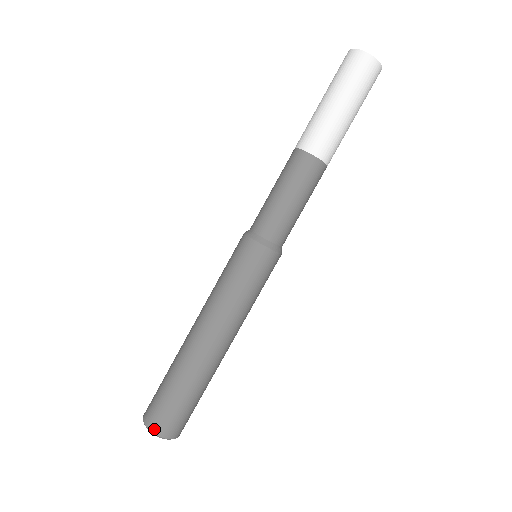
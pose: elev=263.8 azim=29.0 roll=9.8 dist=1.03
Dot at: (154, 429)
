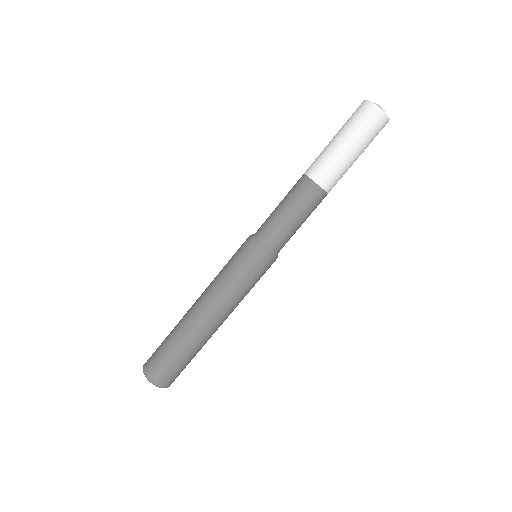
Dot at: (148, 375)
